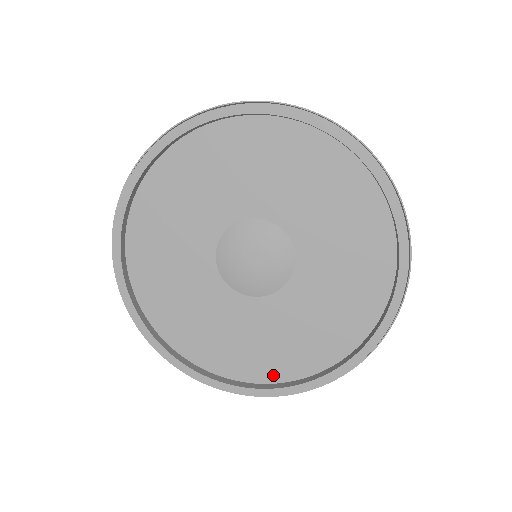
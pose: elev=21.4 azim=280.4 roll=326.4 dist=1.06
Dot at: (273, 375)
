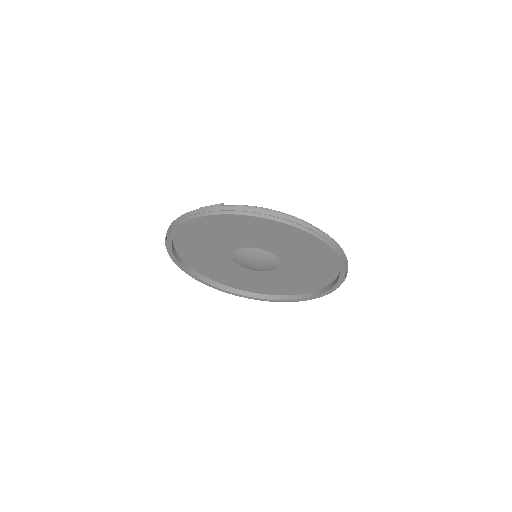
Dot at: (292, 292)
